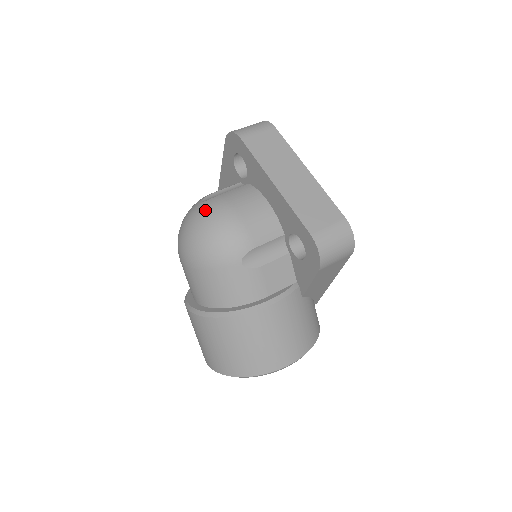
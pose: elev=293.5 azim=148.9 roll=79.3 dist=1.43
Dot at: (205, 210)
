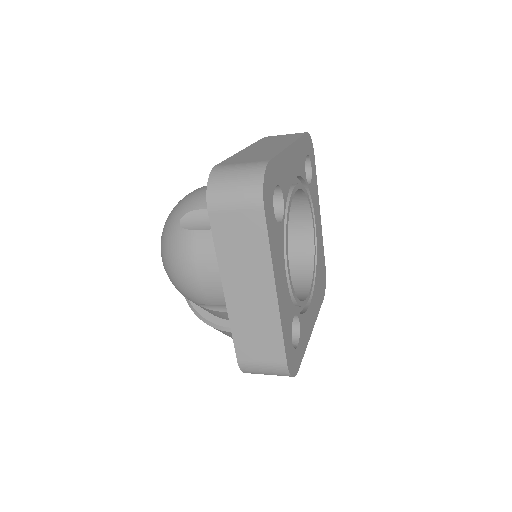
Dot at: (172, 243)
